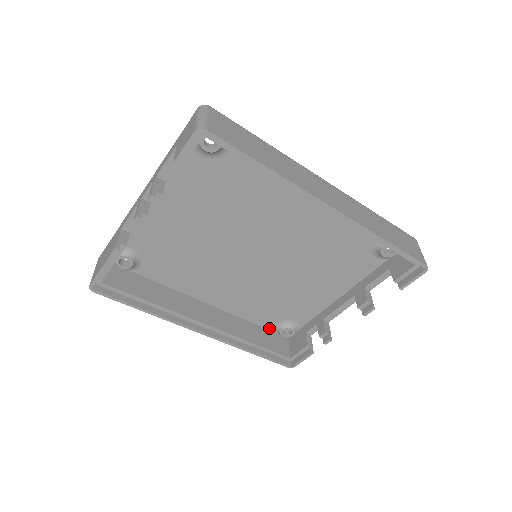
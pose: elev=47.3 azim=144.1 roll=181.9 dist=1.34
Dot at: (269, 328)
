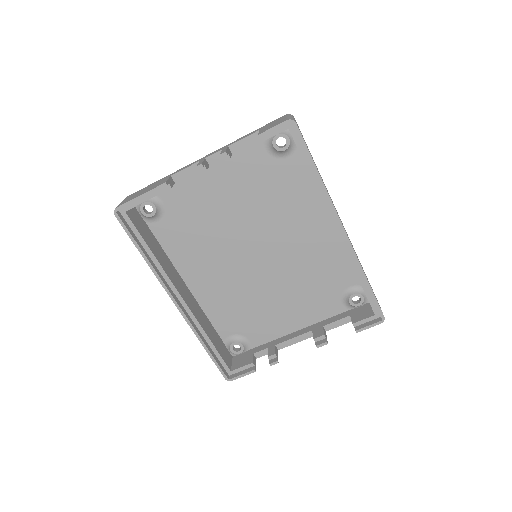
Dot at: (223, 338)
